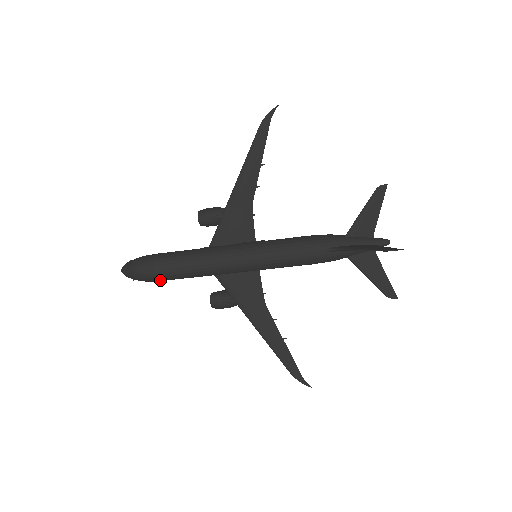
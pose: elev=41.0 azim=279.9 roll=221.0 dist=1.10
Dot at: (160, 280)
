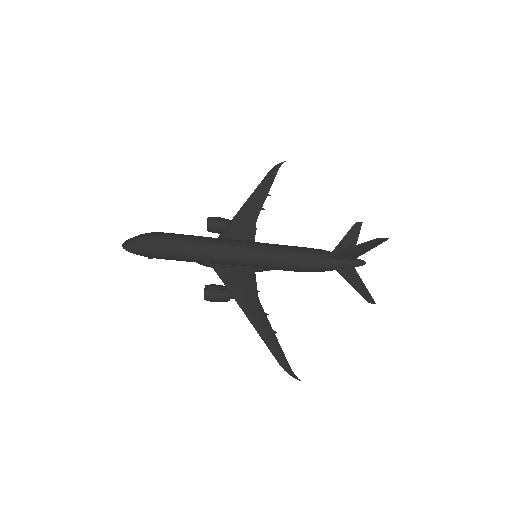
Dot at: (165, 253)
